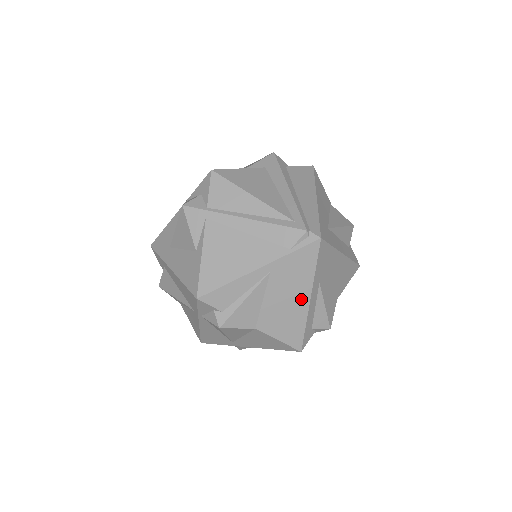
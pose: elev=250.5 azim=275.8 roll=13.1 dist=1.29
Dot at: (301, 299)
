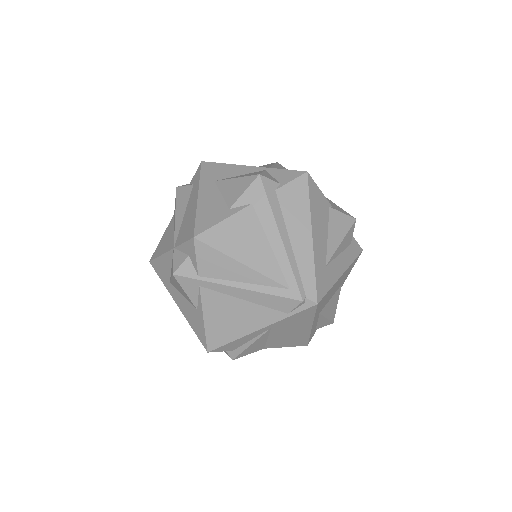
Dot at: (303, 330)
